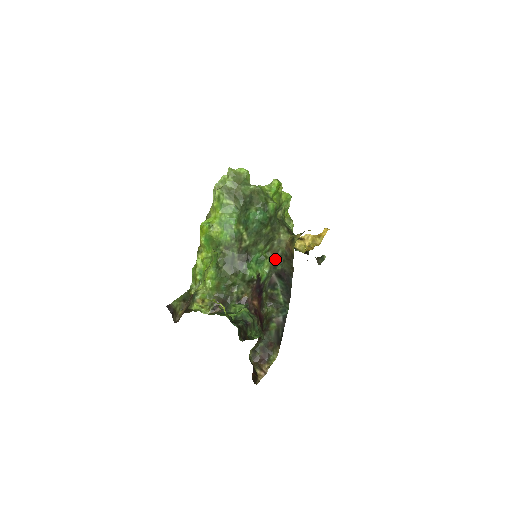
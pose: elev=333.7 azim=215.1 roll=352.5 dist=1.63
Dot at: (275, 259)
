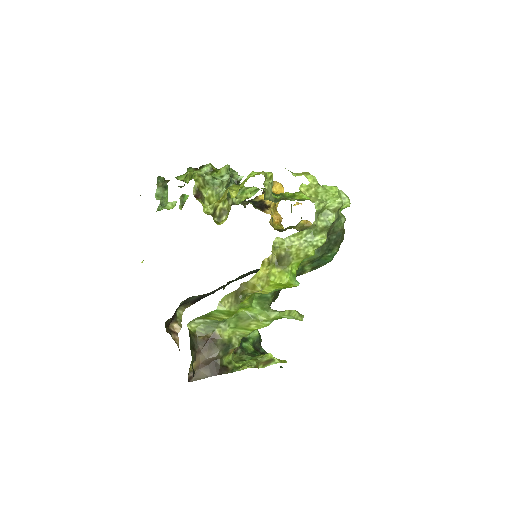
Dot at: occluded
